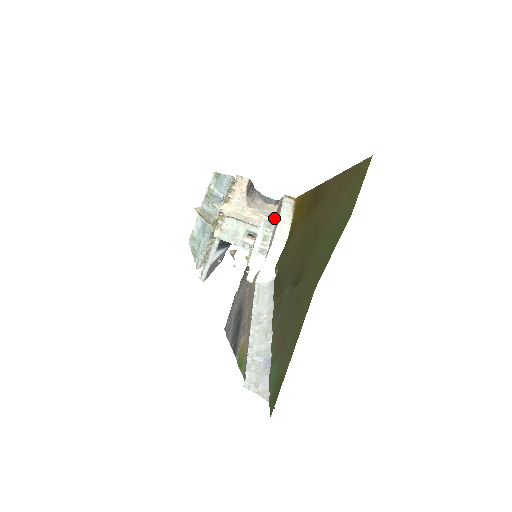
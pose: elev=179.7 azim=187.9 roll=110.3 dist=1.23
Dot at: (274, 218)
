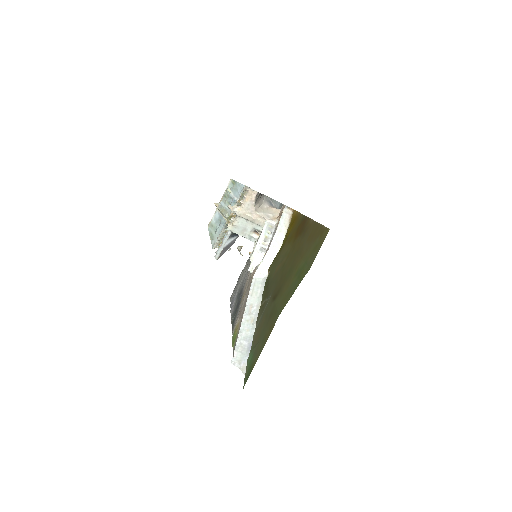
Dot at: (276, 222)
